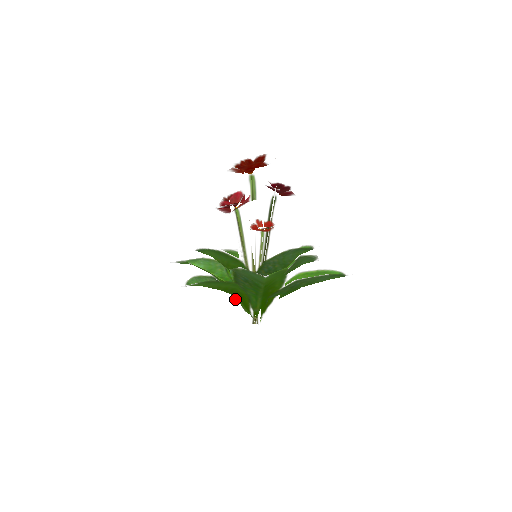
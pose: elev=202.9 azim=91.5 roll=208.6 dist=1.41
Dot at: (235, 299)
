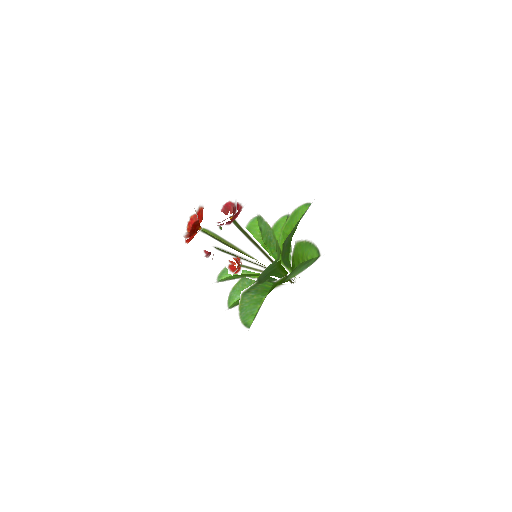
Dot at: occluded
